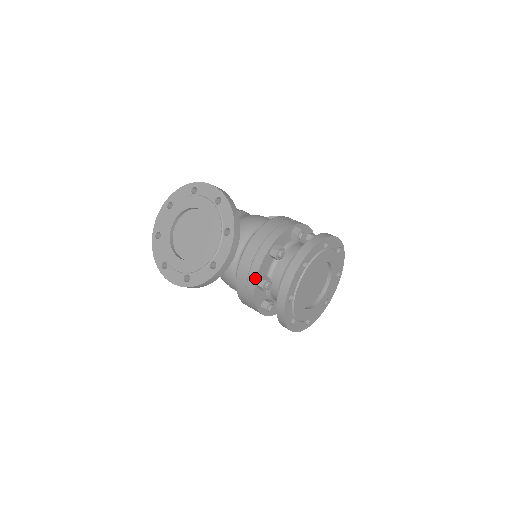
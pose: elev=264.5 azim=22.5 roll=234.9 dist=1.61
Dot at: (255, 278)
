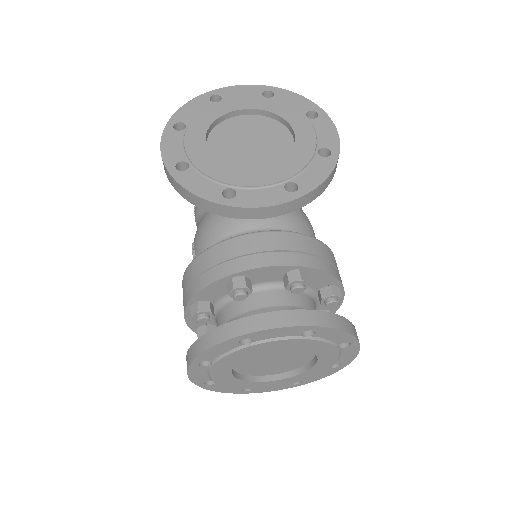
Dot at: (242, 269)
